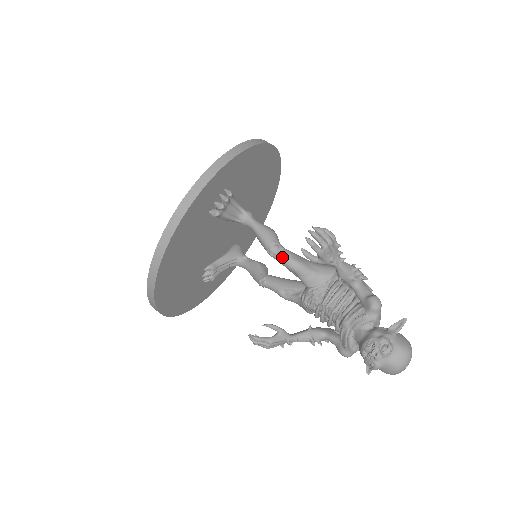
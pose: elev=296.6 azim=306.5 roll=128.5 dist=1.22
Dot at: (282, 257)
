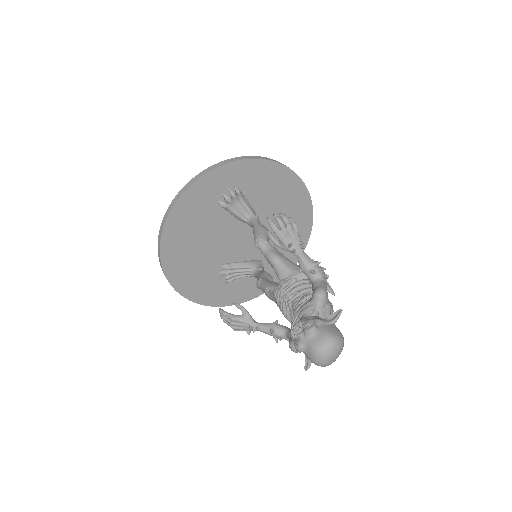
Dot at: (263, 248)
